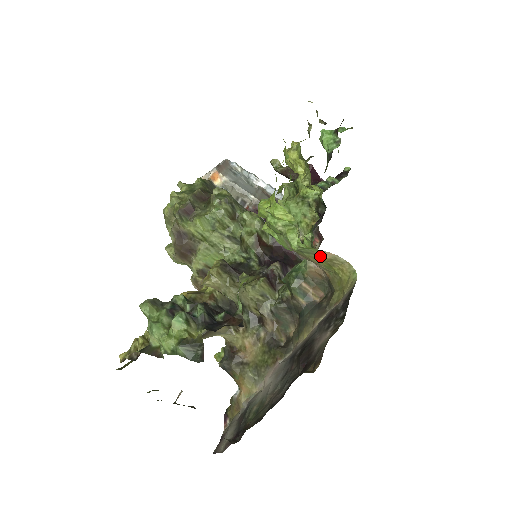
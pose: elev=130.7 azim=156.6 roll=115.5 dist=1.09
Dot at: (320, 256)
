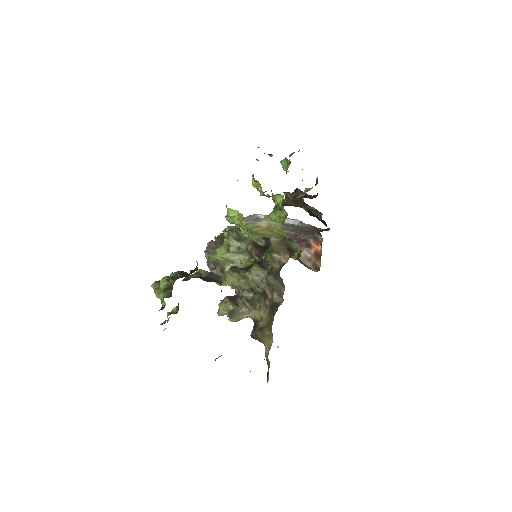
Dot at: (261, 227)
